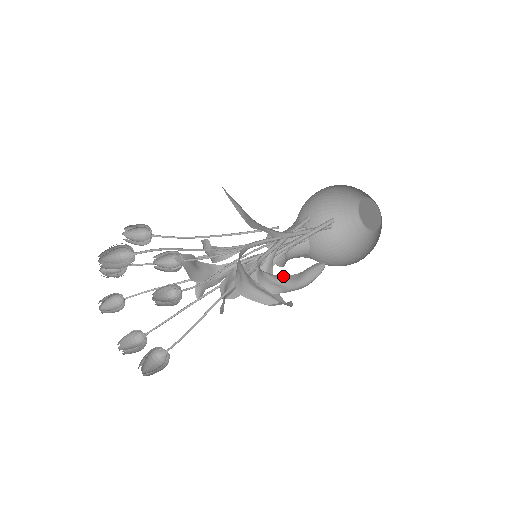
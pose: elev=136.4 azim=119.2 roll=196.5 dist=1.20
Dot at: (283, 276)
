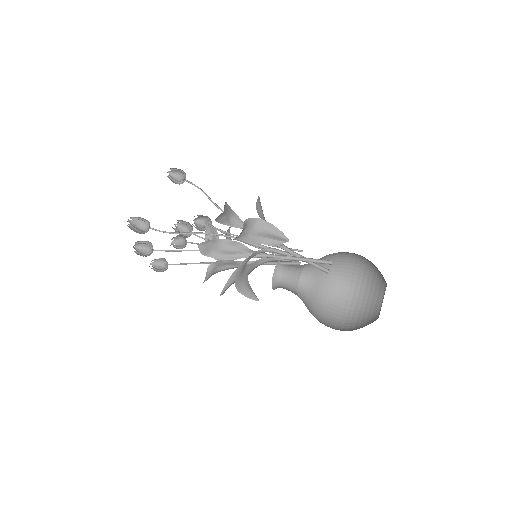
Dot at: (248, 220)
